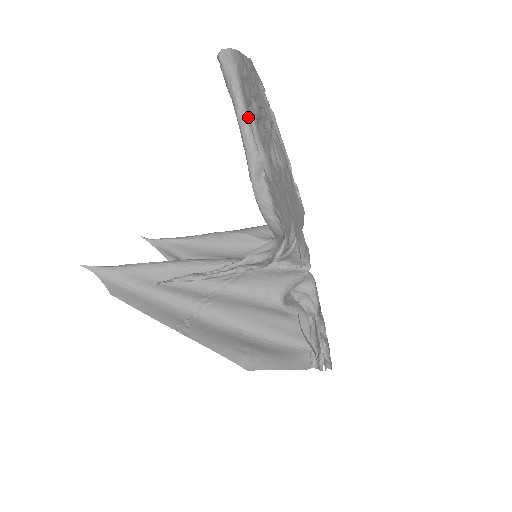
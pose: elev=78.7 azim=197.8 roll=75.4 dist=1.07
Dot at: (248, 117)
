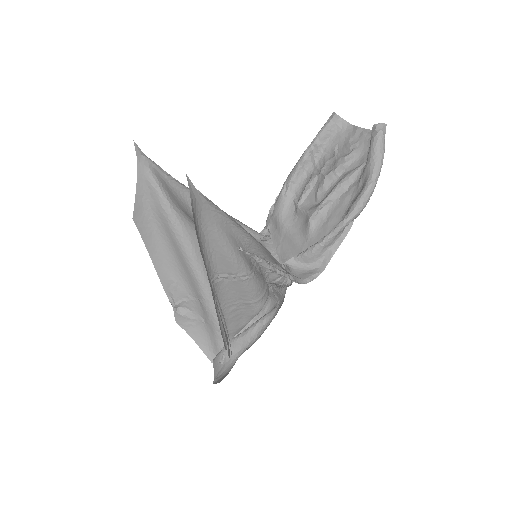
Dot at: (374, 185)
